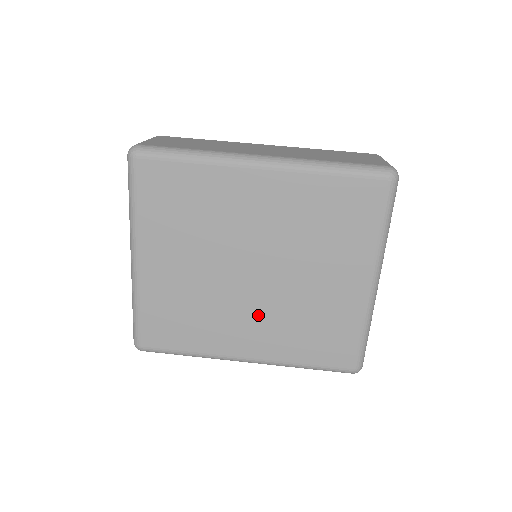
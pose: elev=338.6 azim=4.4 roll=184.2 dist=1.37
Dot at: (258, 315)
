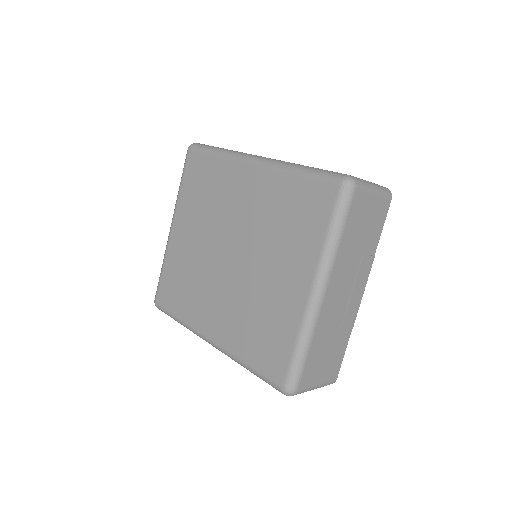
Dot at: (226, 298)
